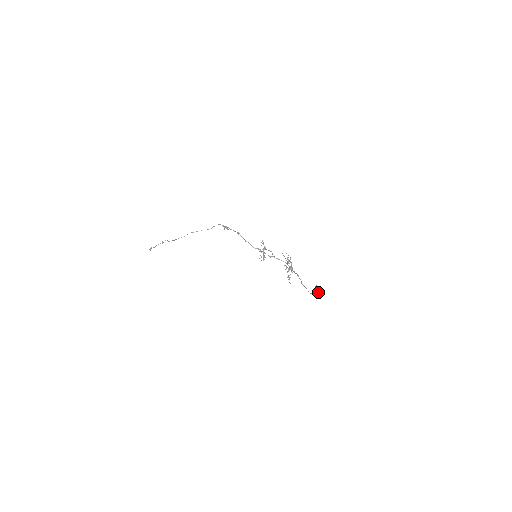
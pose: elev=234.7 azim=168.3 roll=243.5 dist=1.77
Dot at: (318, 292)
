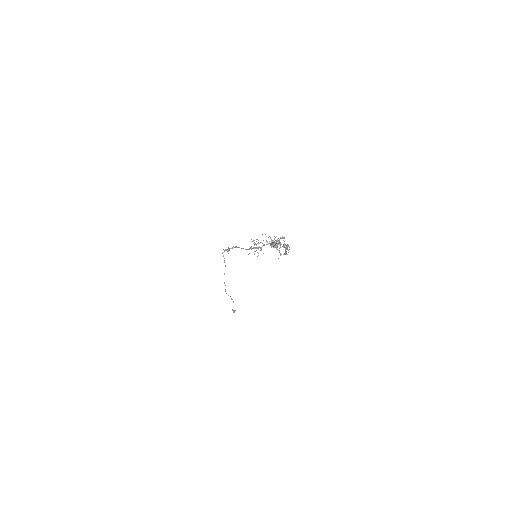
Dot at: (274, 247)
